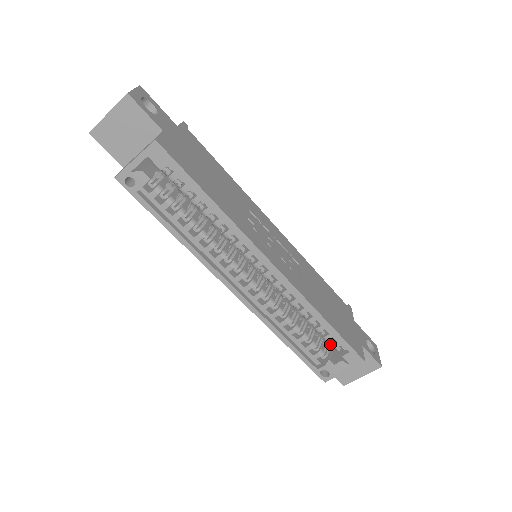
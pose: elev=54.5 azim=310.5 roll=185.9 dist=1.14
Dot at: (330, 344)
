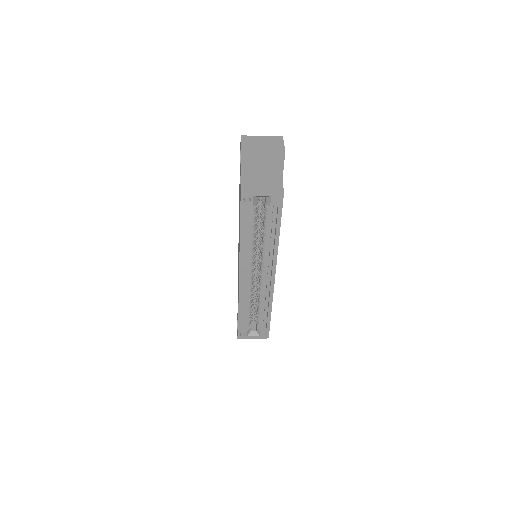
Dot at: (258, 321)
